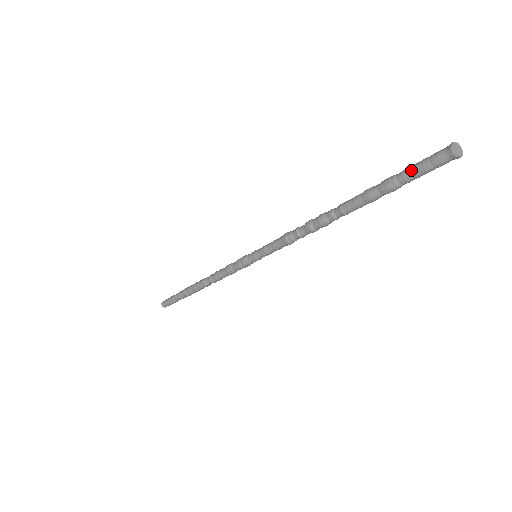
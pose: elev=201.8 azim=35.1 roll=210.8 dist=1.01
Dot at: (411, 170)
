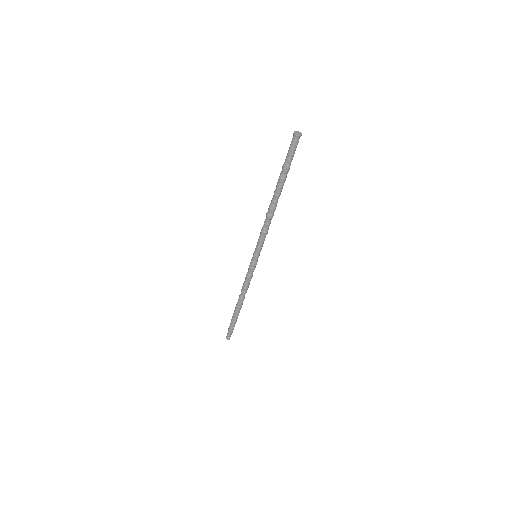
Dot at: (288, 155)
